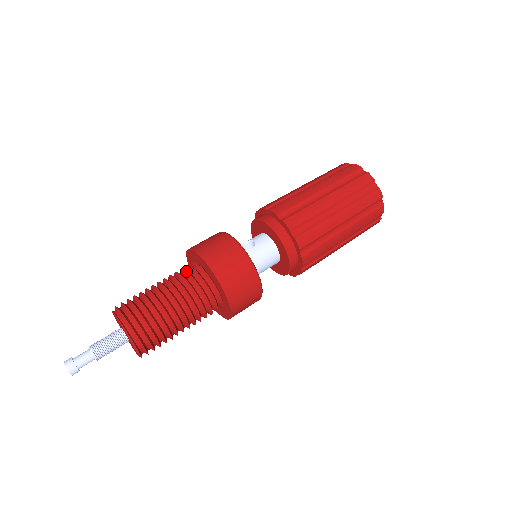
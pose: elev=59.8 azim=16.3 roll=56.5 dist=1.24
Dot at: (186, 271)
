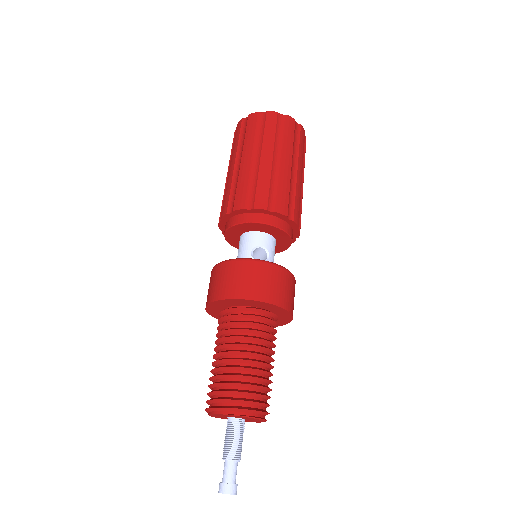
Dot at: (258, 324)
